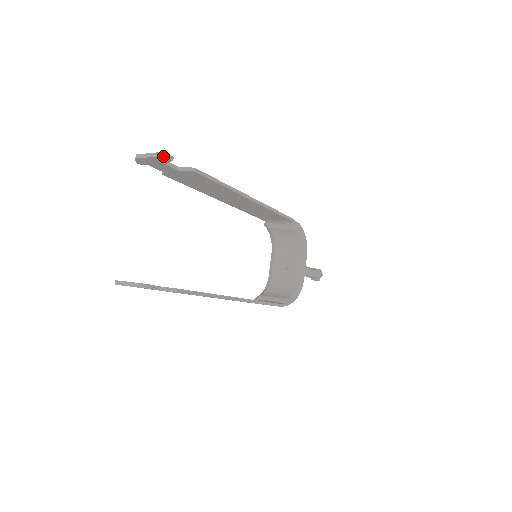
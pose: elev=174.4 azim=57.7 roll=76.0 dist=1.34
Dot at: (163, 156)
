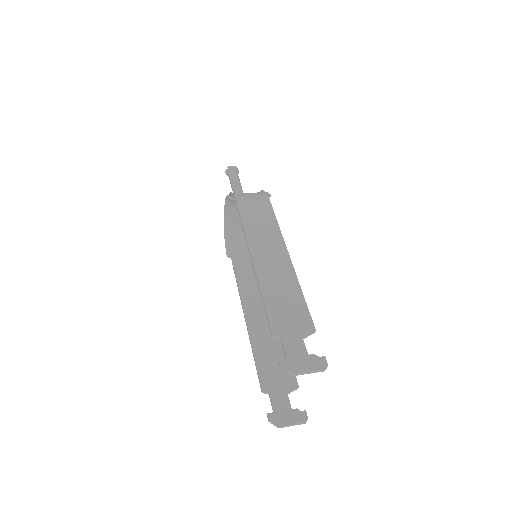
Dot at: occluded
